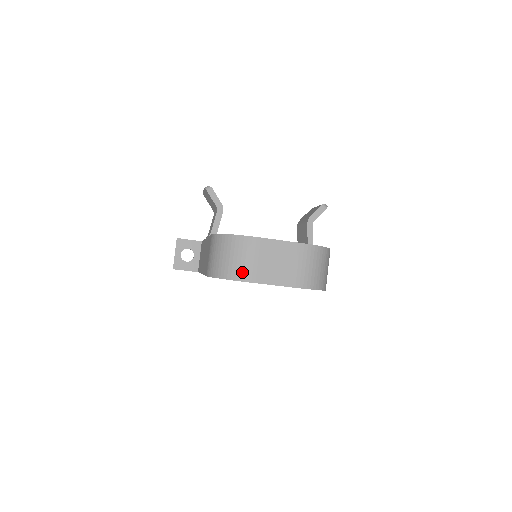
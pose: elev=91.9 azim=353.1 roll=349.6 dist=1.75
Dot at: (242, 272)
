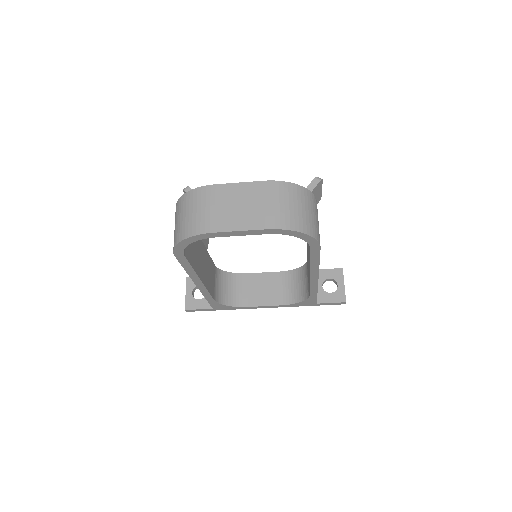
Dot at: (198, 225)
